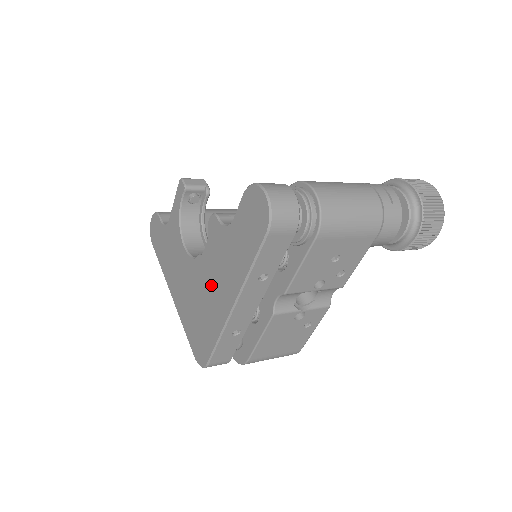
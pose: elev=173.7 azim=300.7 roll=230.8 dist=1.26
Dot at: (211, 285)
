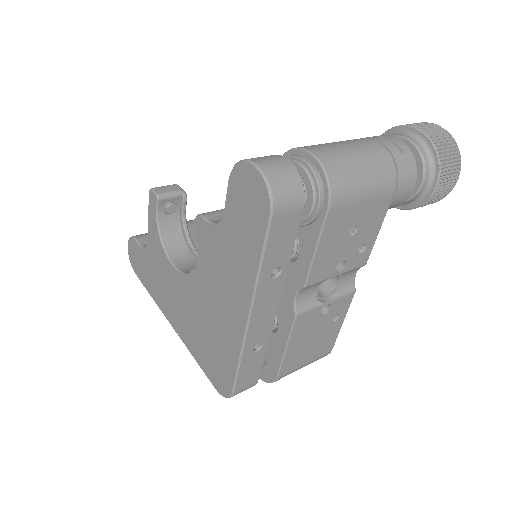
Dot at: (215, 299)
